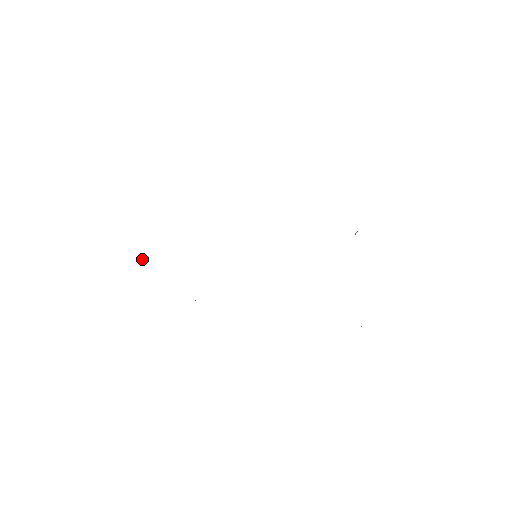
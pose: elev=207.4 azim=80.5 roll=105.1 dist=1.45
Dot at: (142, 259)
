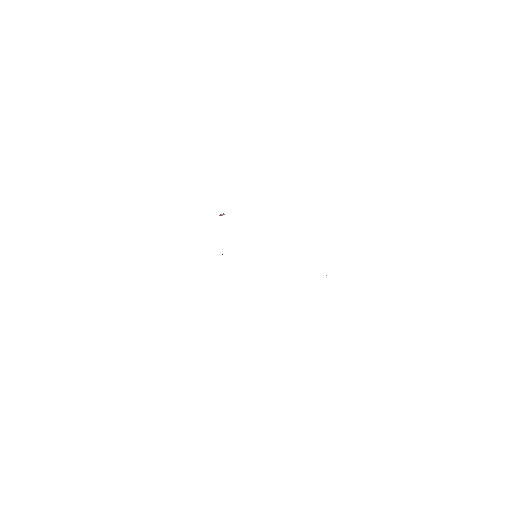
Dot at: occluded
